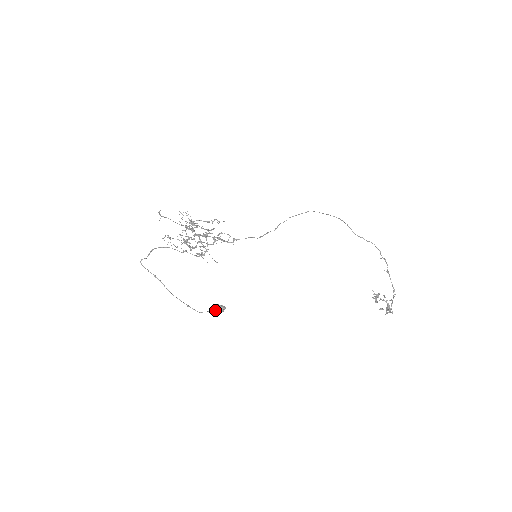
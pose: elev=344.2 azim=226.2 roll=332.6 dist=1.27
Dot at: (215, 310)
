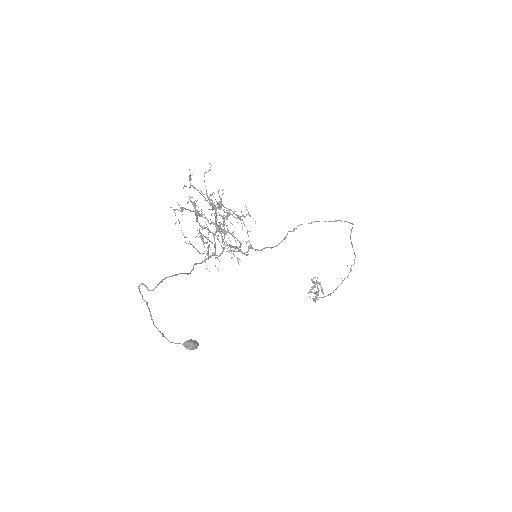
Dot at: (187, 348)
